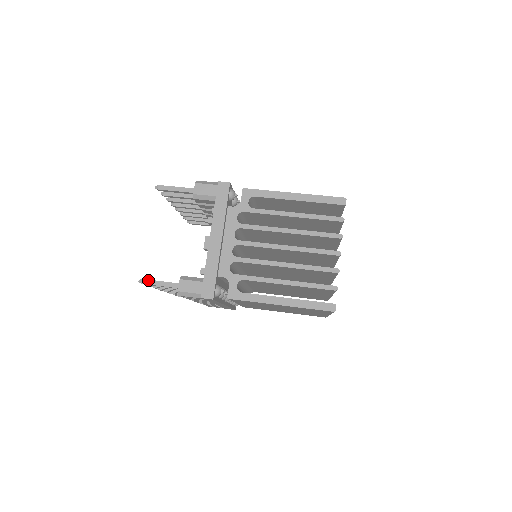
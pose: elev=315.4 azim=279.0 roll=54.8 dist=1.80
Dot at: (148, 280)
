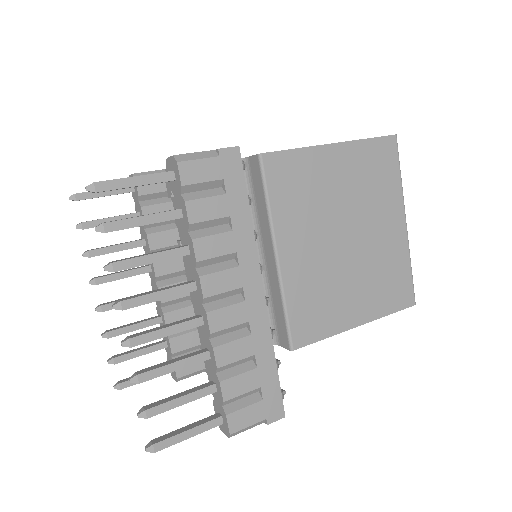
Dot at: (105, 181)
